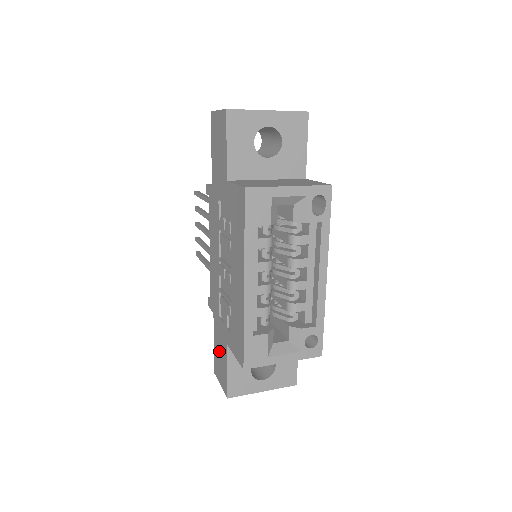
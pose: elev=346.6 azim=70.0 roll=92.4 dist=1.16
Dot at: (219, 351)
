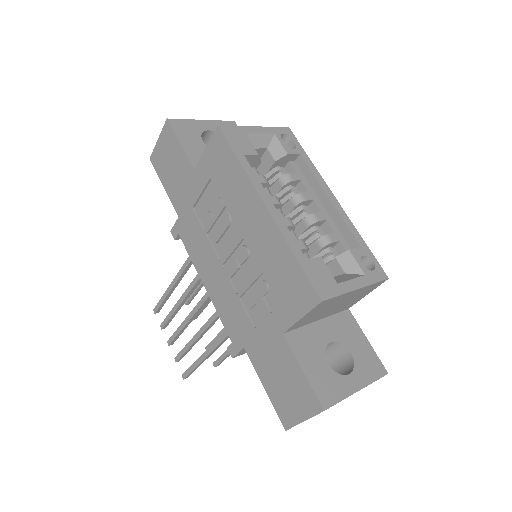
Dot at: (276, 375)
